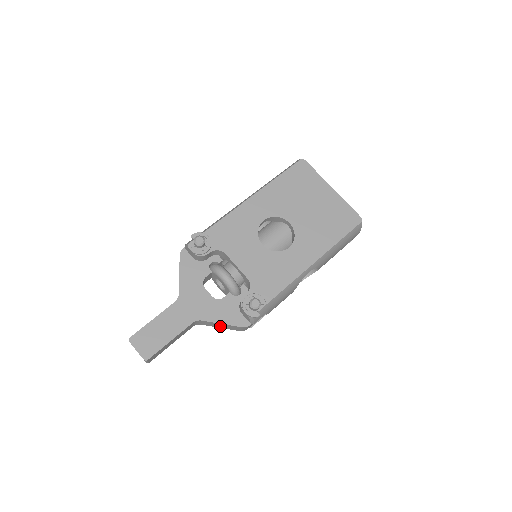
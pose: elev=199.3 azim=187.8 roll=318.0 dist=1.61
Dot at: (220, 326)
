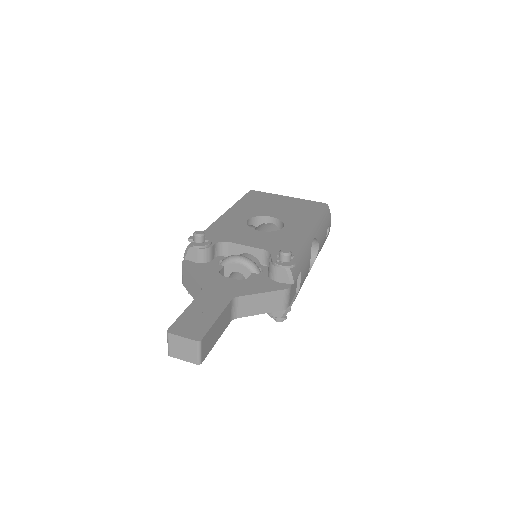
Dot at: (260, 307)
